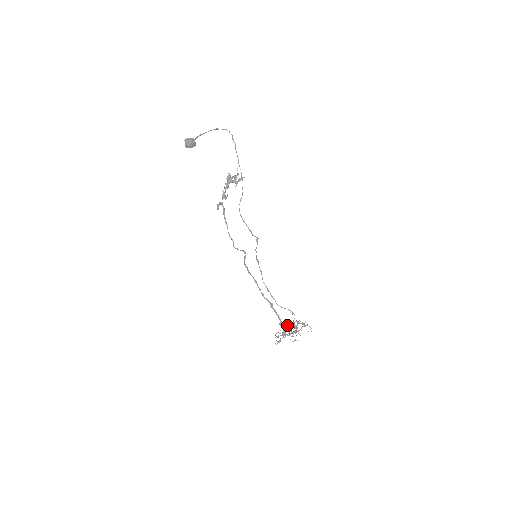
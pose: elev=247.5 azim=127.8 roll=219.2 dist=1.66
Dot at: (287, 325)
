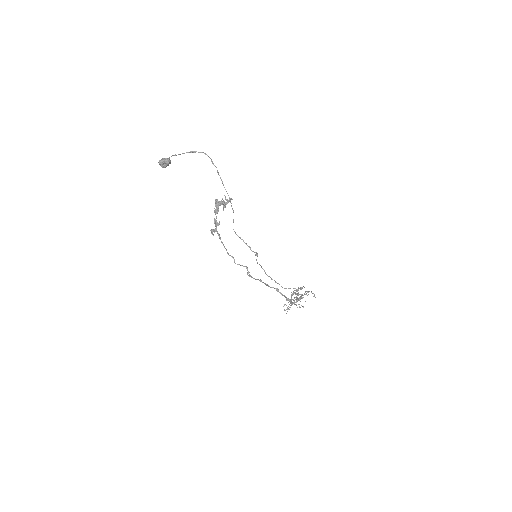
Dot at: (293, 300)
